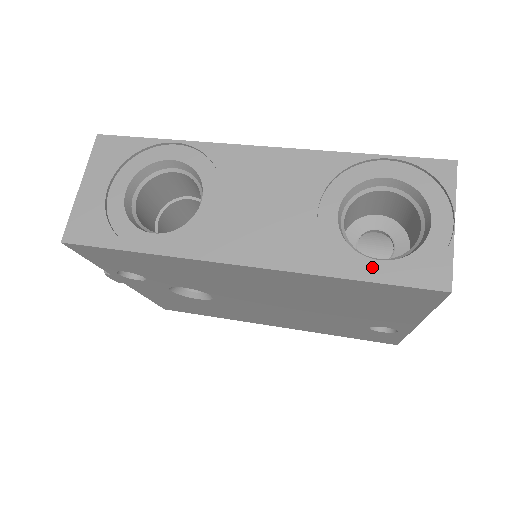
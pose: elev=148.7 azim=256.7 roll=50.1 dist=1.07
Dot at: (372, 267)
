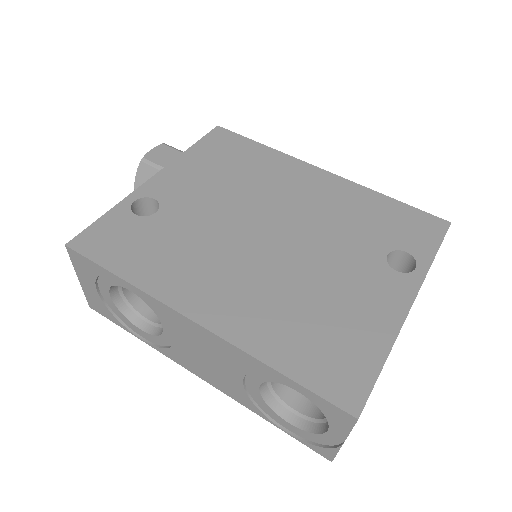
Dot at: (283, 422)
